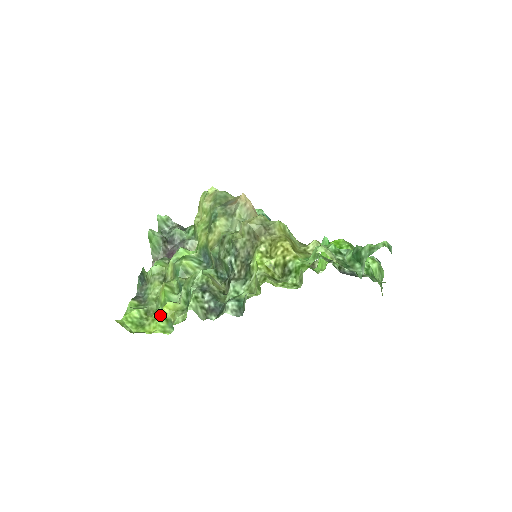
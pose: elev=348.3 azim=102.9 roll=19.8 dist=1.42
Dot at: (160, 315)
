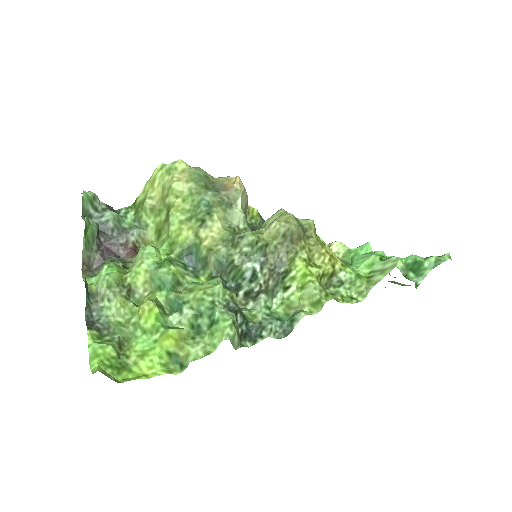
Dot at: (152, 348)
